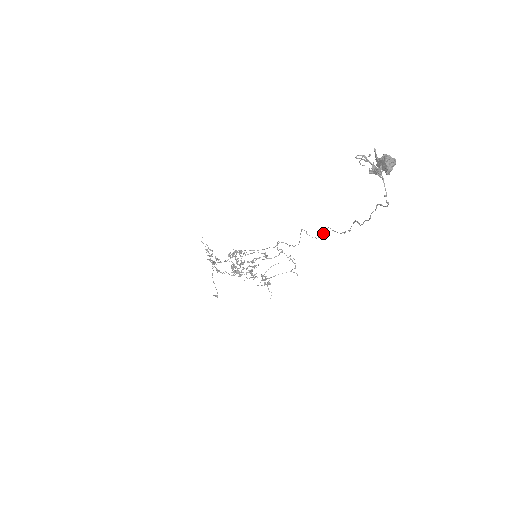
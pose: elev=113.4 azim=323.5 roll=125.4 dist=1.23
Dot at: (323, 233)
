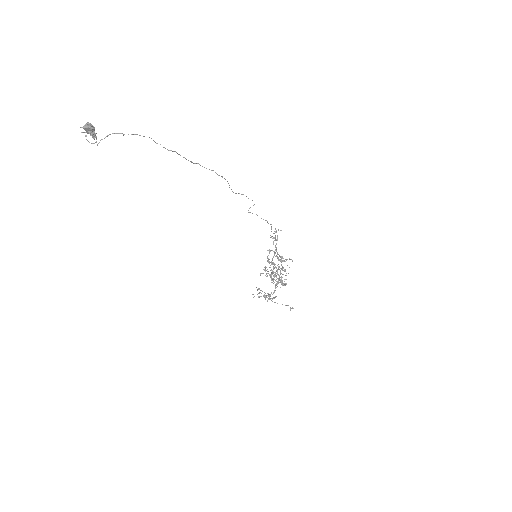
Dot at: occluded
